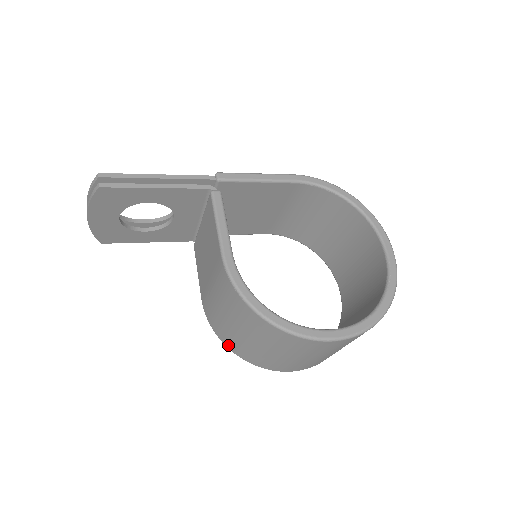
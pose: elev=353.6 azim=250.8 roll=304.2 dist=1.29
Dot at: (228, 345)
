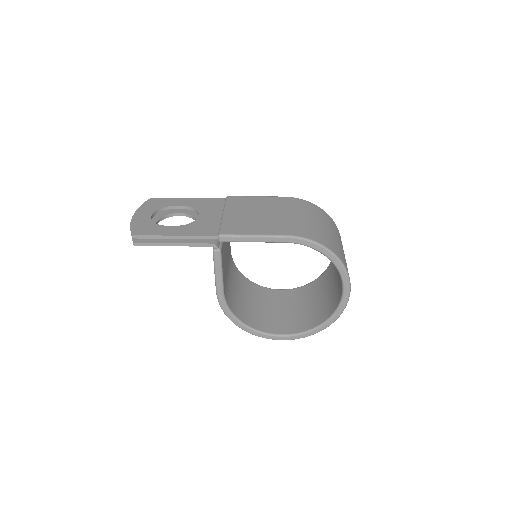
Dot at: occluded
